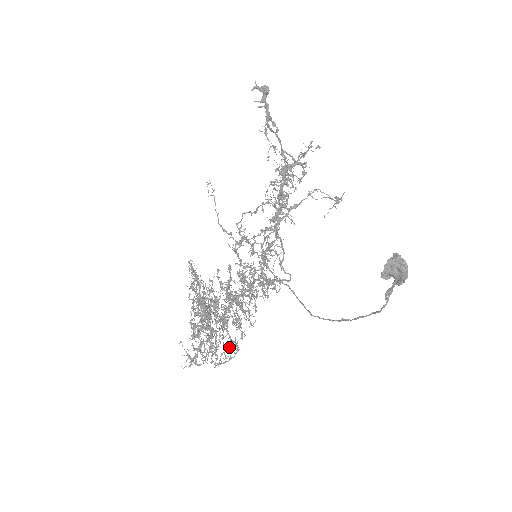
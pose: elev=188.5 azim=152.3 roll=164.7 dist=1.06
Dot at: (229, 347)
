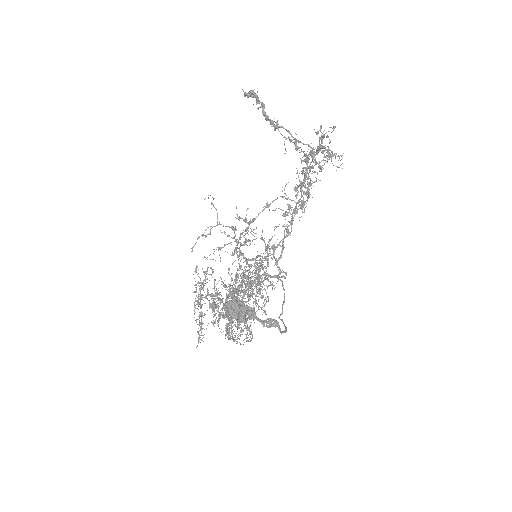
Dot at: (247, 330)
